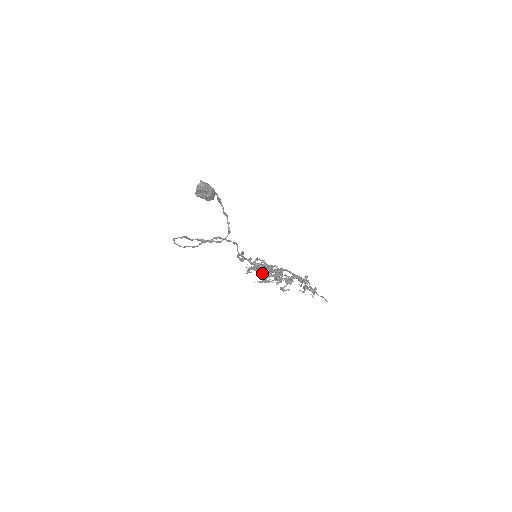
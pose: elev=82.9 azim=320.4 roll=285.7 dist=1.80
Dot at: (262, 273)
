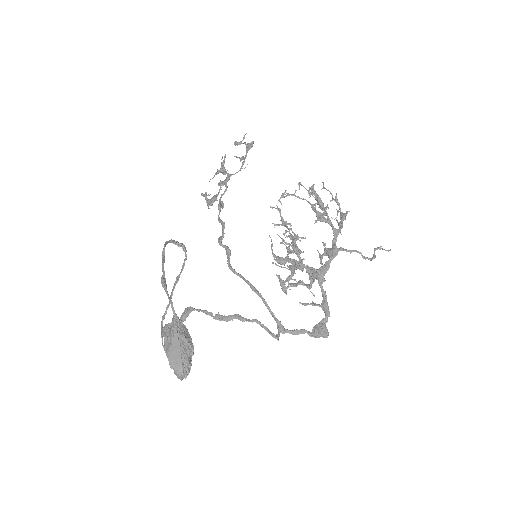
Dot at: occluded
